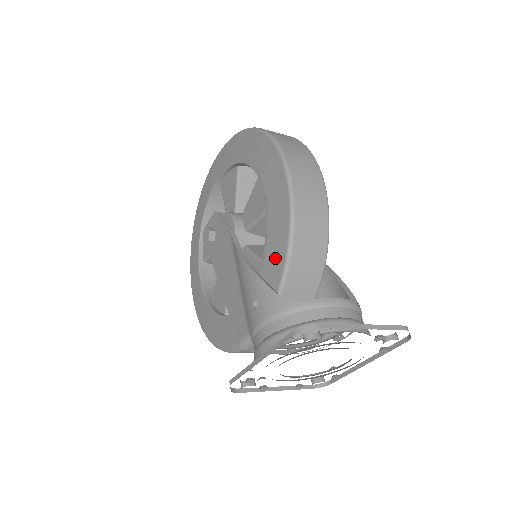
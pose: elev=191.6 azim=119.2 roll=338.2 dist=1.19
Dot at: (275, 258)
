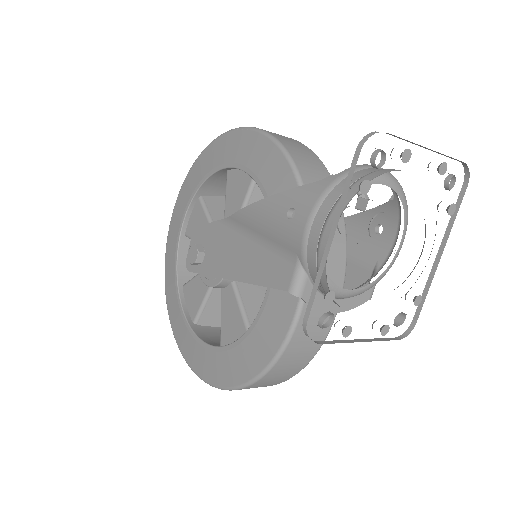
Dot at: occluded
